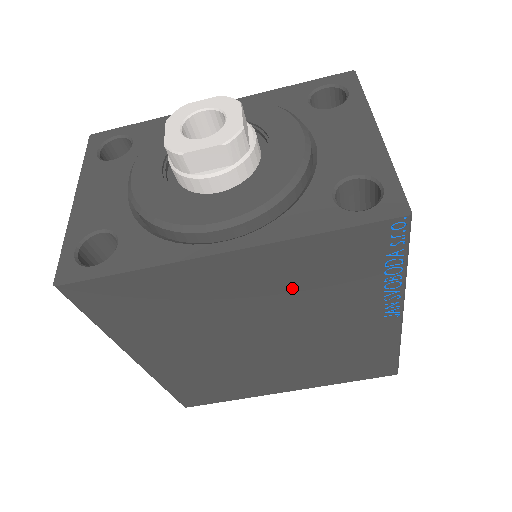
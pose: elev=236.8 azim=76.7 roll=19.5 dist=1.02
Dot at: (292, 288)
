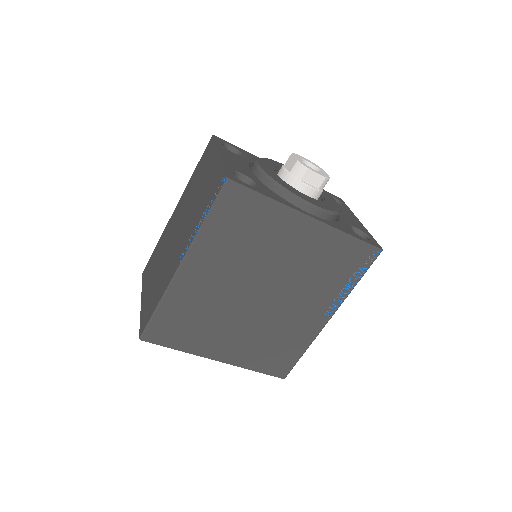
Dot at: (312, 262)
